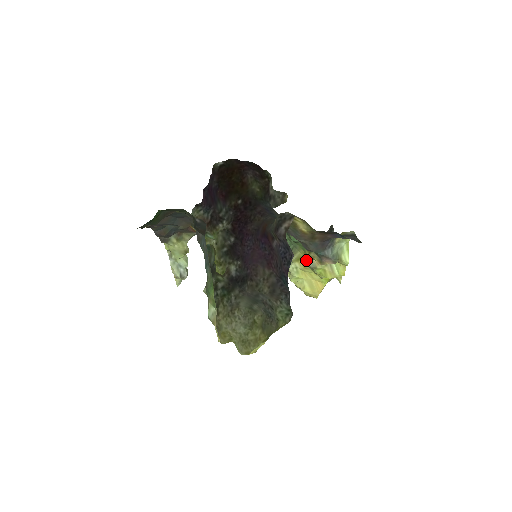
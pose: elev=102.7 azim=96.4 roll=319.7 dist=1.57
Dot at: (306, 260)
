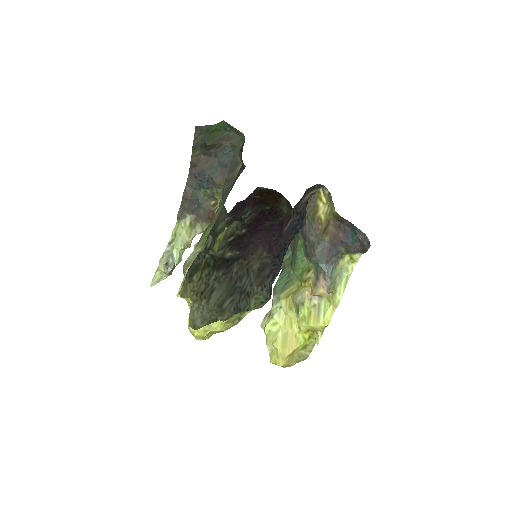
Dot at: (297, 293)
